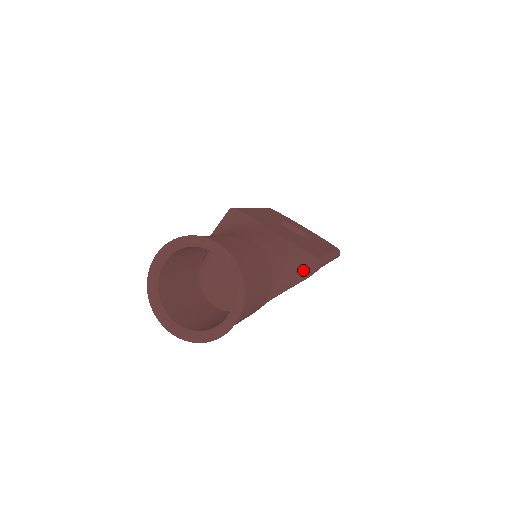
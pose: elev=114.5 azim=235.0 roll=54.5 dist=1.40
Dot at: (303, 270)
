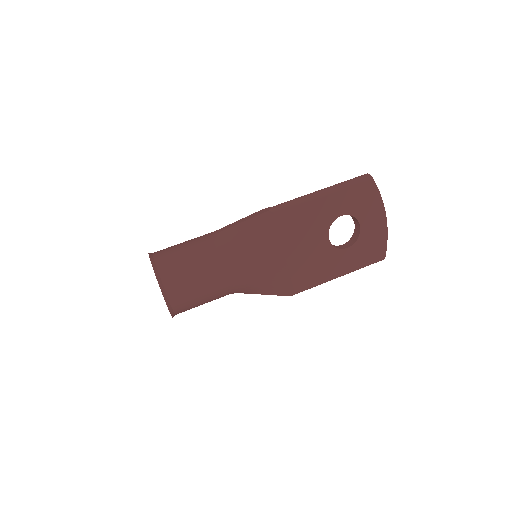
Dot at: (270, 293)
